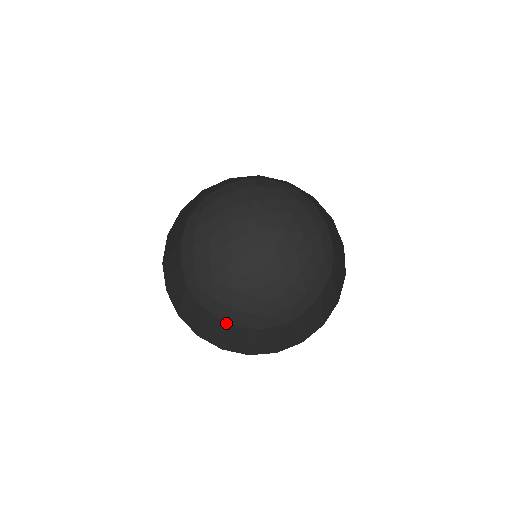
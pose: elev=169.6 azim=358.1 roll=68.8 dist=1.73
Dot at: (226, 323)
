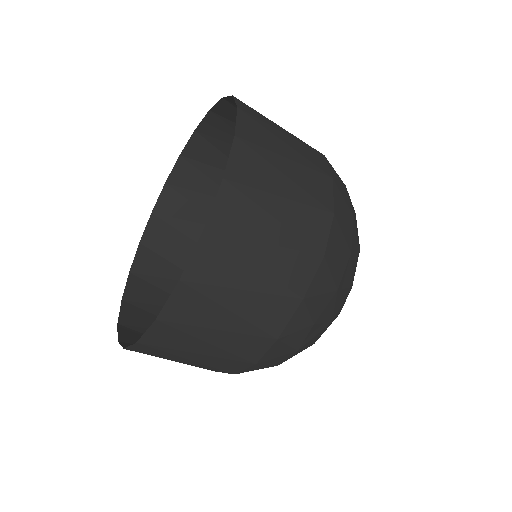
Dot at: (235, 369)
